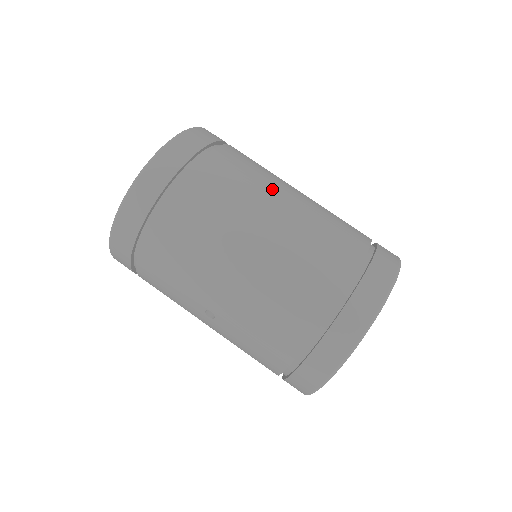
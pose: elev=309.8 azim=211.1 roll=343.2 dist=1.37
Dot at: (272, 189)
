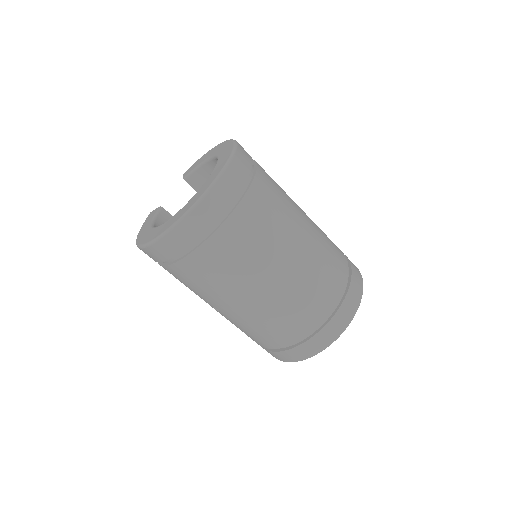
Dot at: (287, 236)
